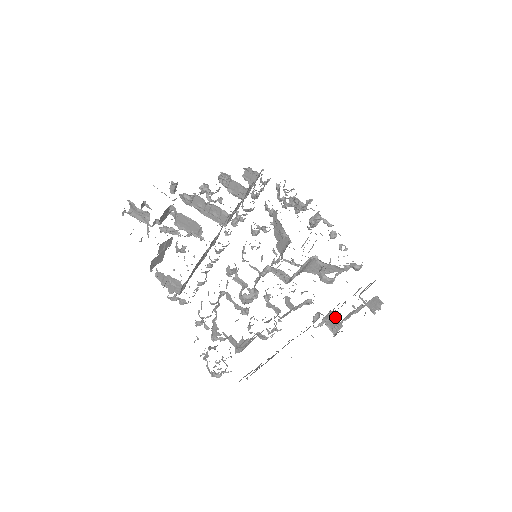
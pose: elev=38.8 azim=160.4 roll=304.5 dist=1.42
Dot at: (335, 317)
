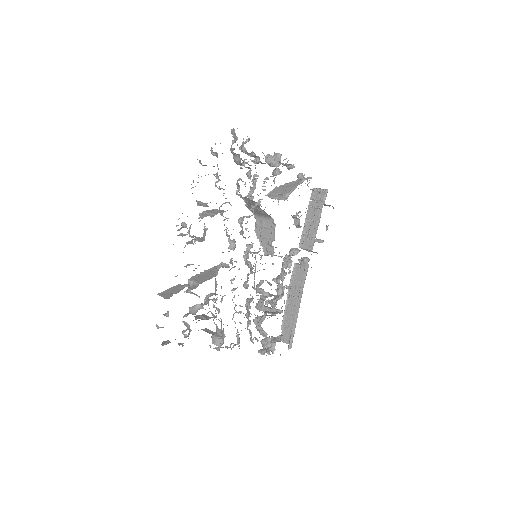
Dot at: occluded
